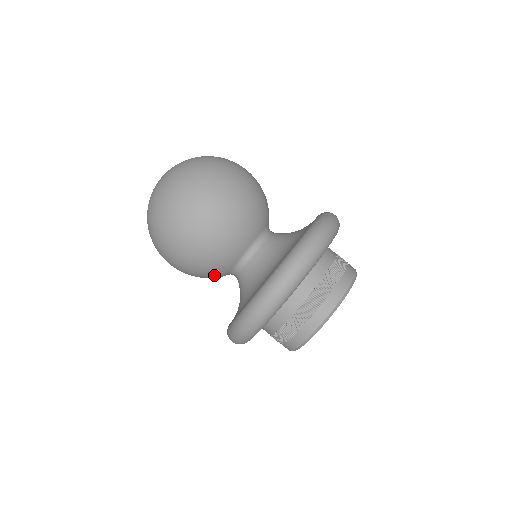
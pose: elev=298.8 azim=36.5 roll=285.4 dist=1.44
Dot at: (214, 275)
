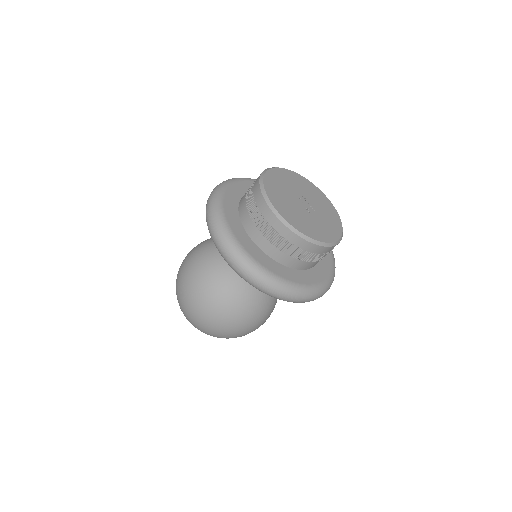
Dot at: (219, 271)
